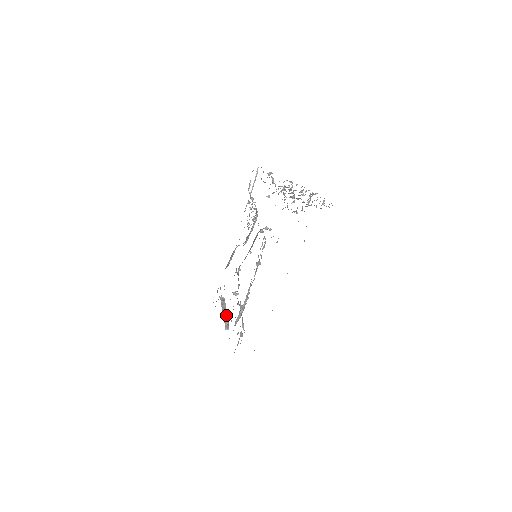
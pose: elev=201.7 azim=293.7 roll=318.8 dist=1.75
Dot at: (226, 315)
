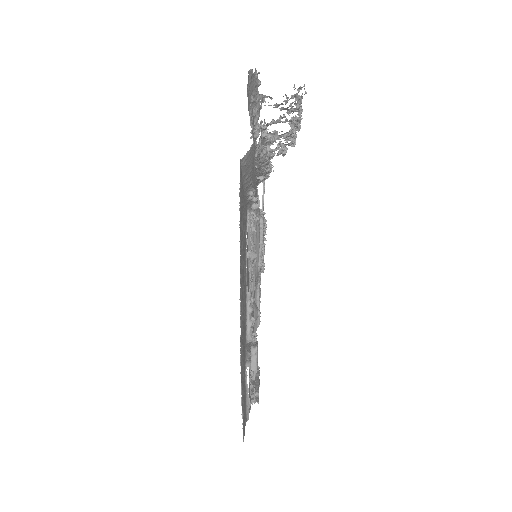
Dot at: (256, 385)
